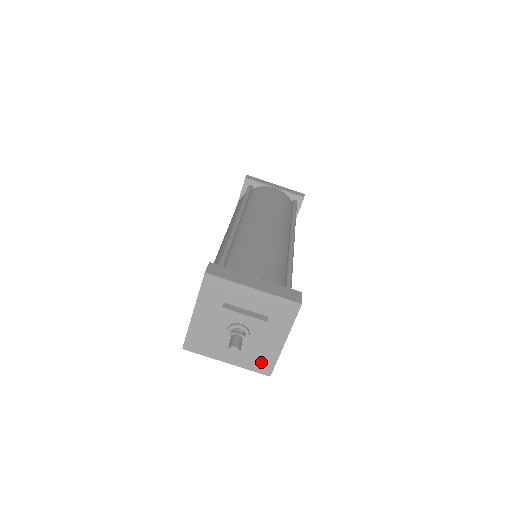
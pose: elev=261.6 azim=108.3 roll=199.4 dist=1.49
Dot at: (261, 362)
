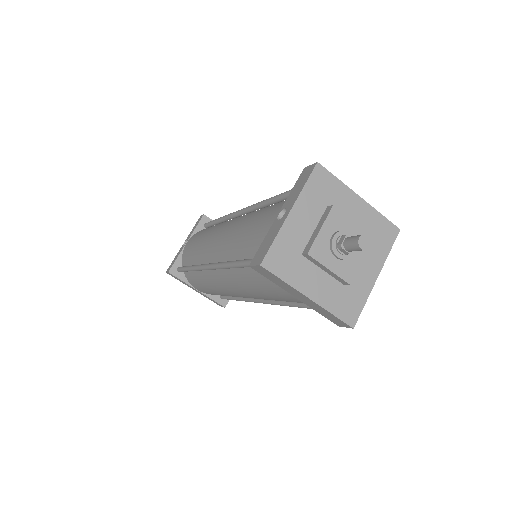
Dot at: (348, 303)
